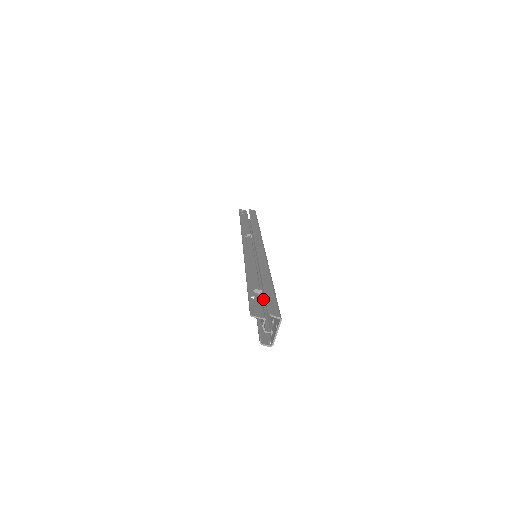
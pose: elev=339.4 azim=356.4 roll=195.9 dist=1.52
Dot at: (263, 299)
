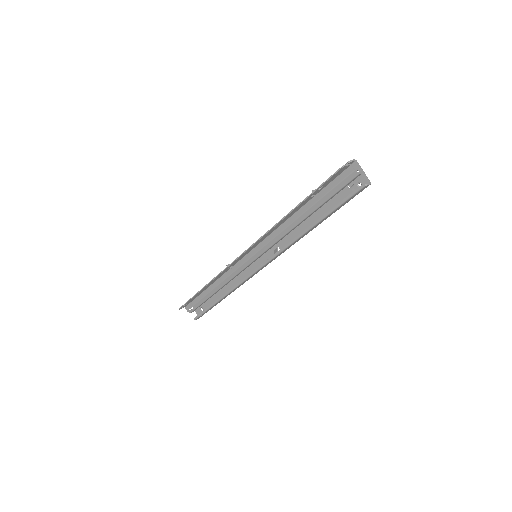
Dot at: (317, 208)
